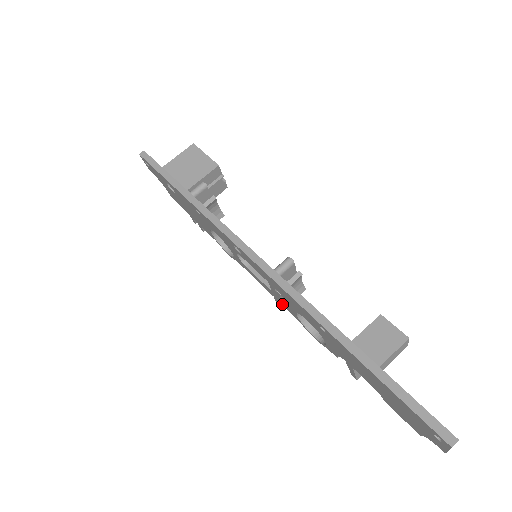
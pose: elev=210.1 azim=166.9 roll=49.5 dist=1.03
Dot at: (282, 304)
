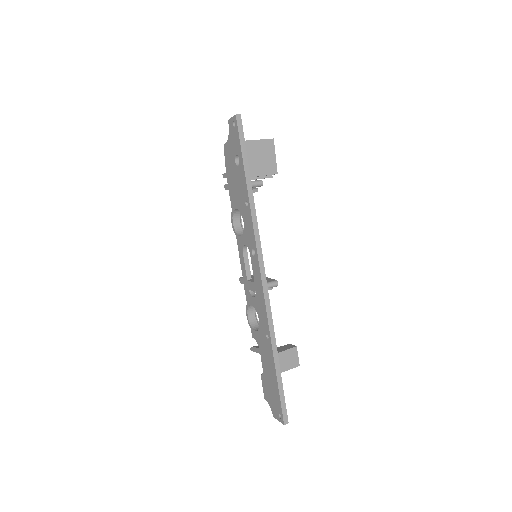
Dot at: (245, 288)
